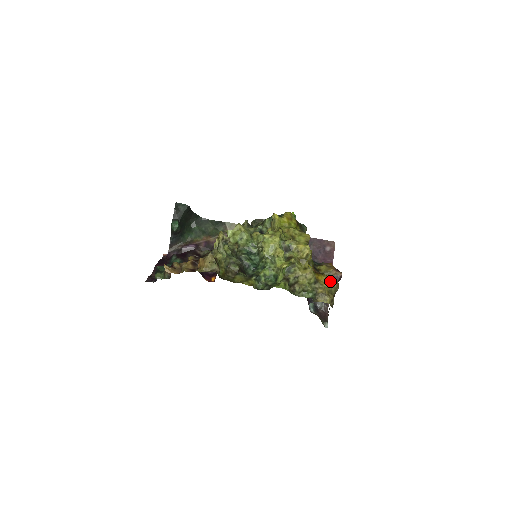
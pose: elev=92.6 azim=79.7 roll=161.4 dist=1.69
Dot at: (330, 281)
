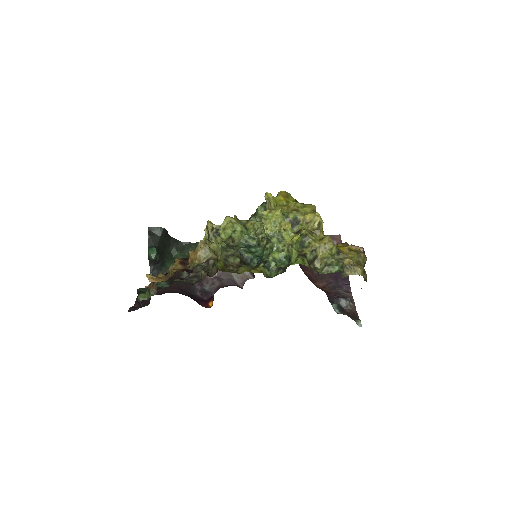
Dot at: (354, 251)
